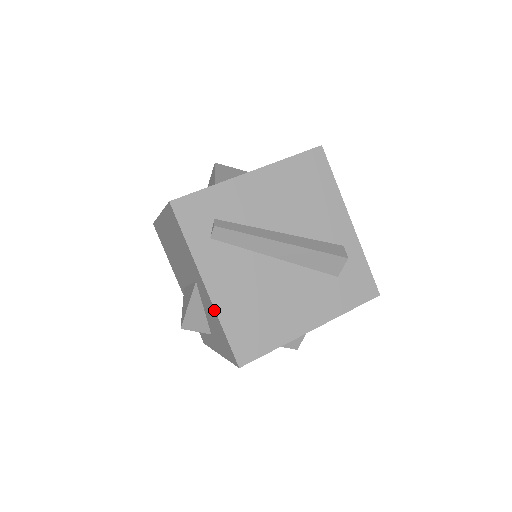
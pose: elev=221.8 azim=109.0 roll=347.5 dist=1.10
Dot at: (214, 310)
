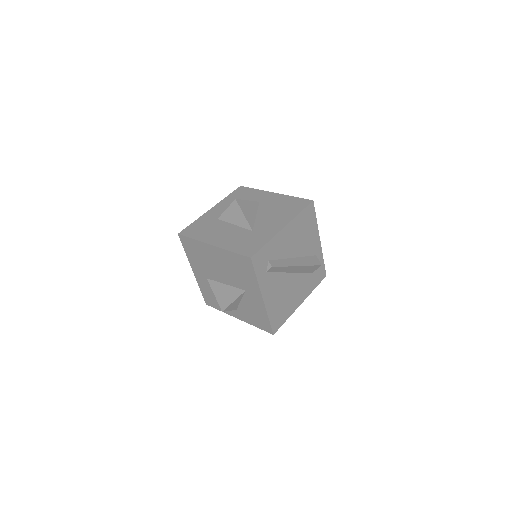
Dot at: (265, 310)
